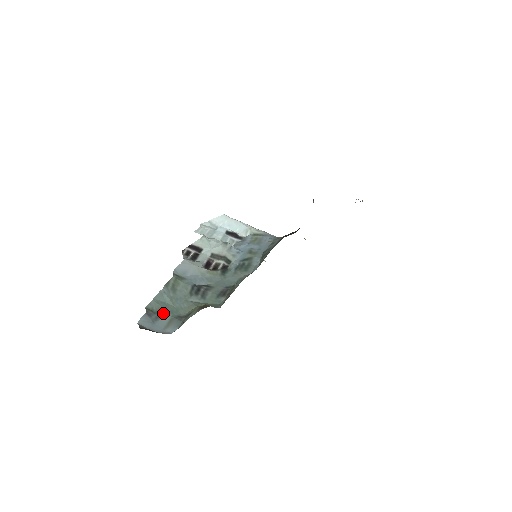
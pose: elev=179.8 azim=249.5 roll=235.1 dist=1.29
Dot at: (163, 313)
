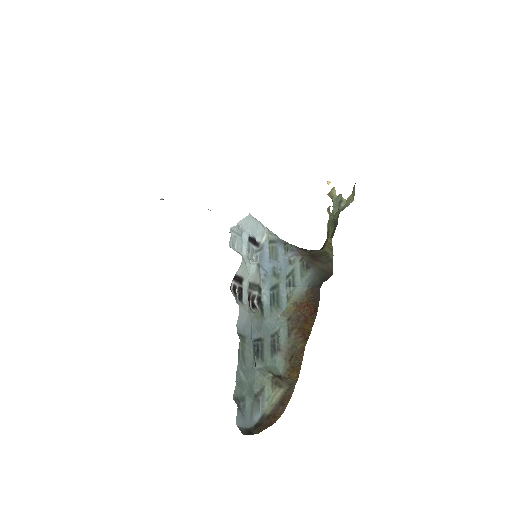
Dot at: (245, 398)
